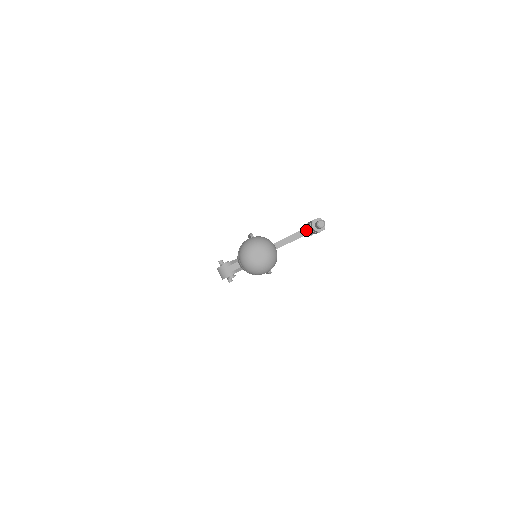
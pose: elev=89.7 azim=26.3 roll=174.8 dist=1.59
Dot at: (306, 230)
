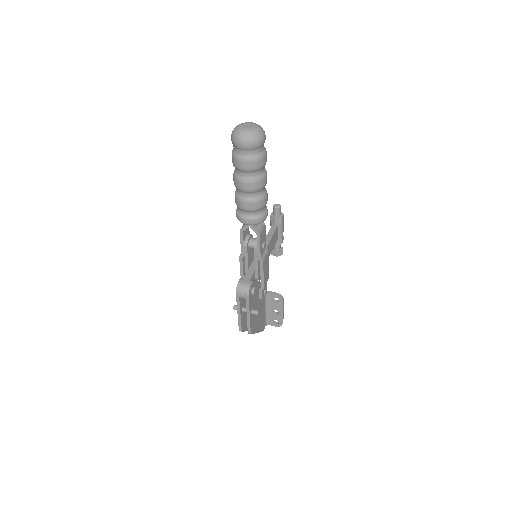
Dot at: (273, 227)
